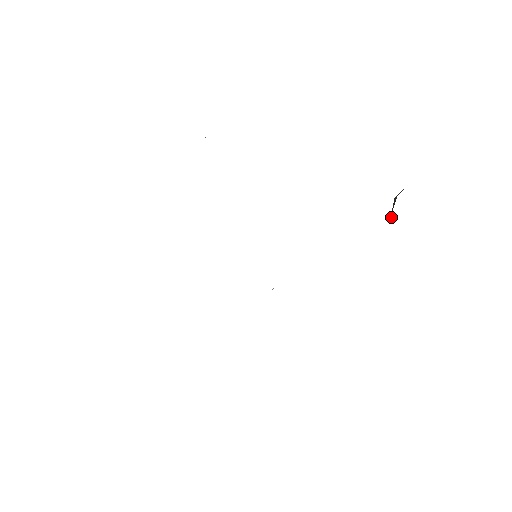
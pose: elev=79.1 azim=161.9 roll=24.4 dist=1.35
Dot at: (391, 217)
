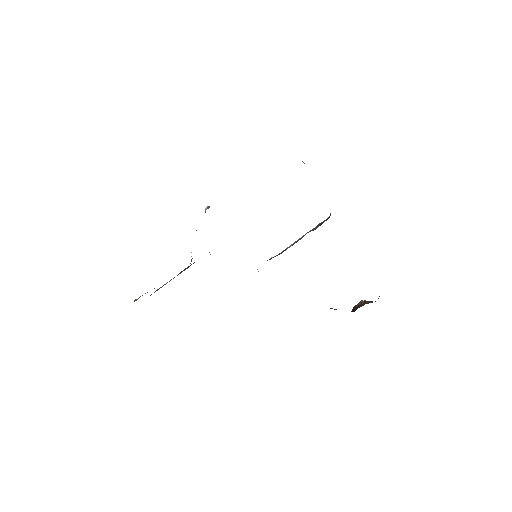
Dot at: (353, 309)
